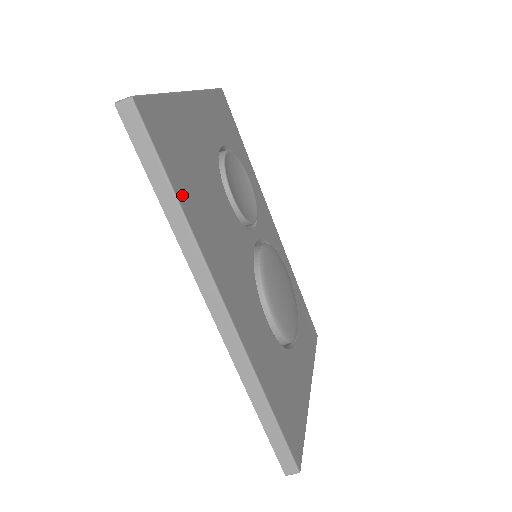
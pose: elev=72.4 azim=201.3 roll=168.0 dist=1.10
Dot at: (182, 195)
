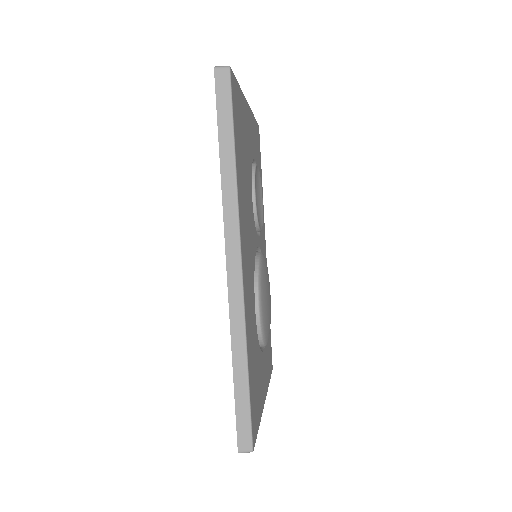
Dot at: (237, 156)
